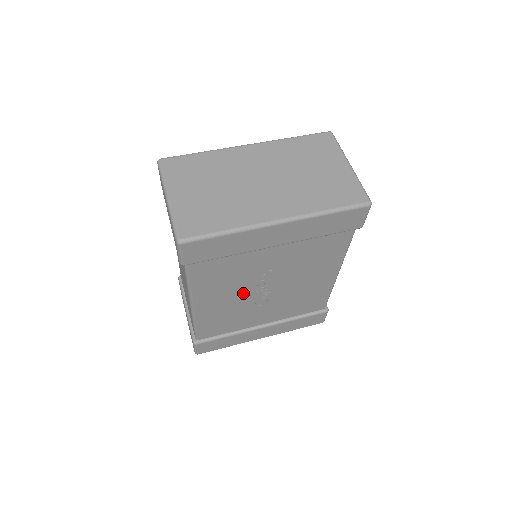
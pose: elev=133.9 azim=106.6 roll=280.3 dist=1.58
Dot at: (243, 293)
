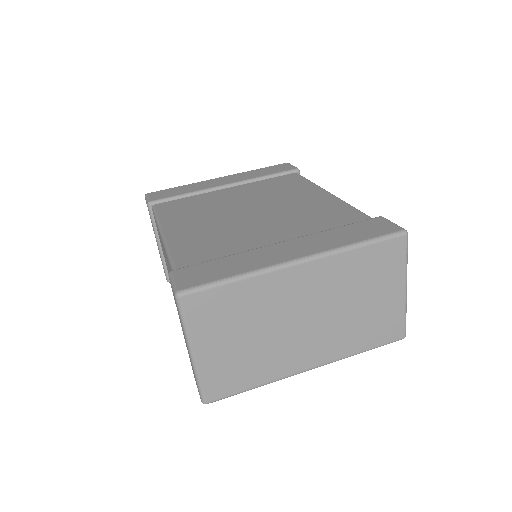
Dot at: occluded
